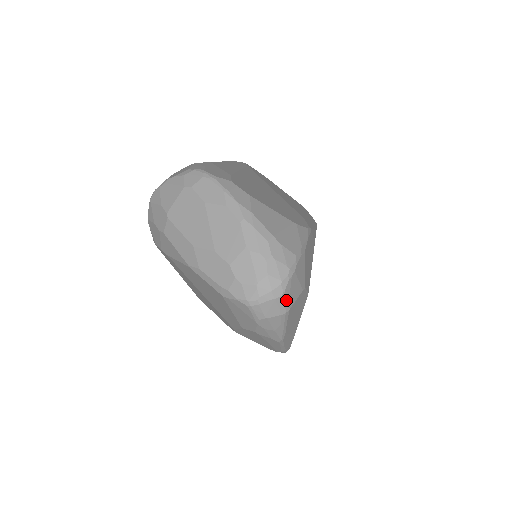
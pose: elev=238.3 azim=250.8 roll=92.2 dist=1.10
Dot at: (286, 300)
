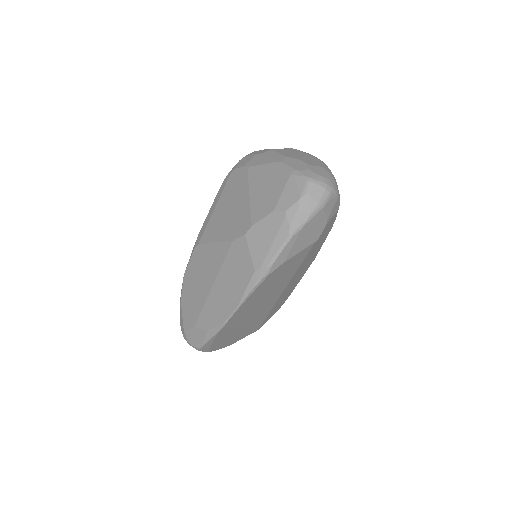
Dot at: (327, 199)
